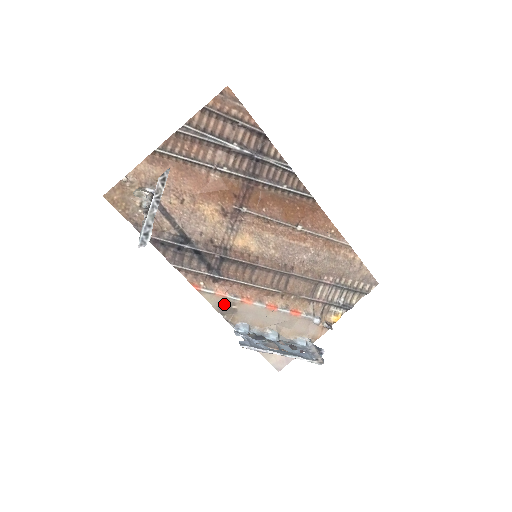
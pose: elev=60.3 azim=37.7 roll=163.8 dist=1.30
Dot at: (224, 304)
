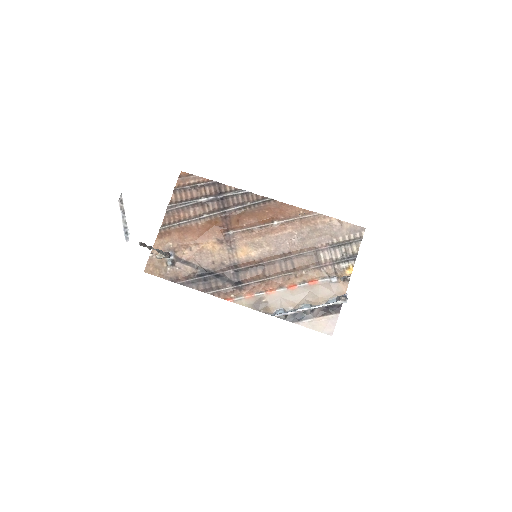
Dot at: (256, 302)
